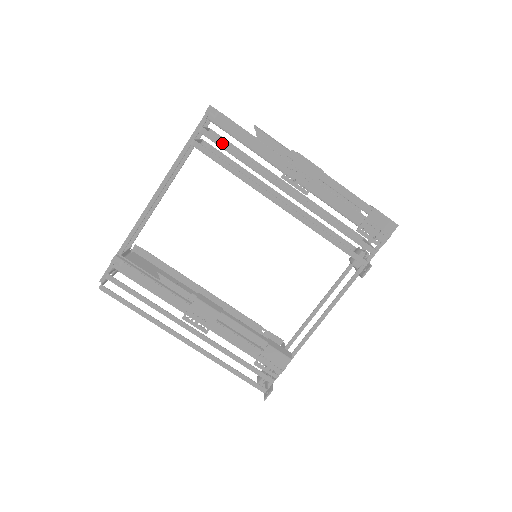
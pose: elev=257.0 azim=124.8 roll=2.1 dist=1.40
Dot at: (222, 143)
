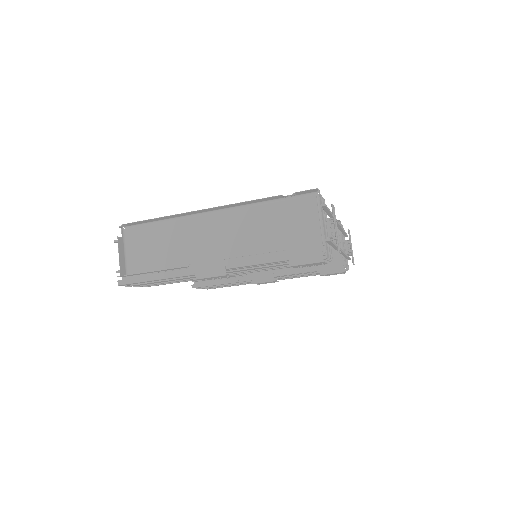
Dot at: occluded
